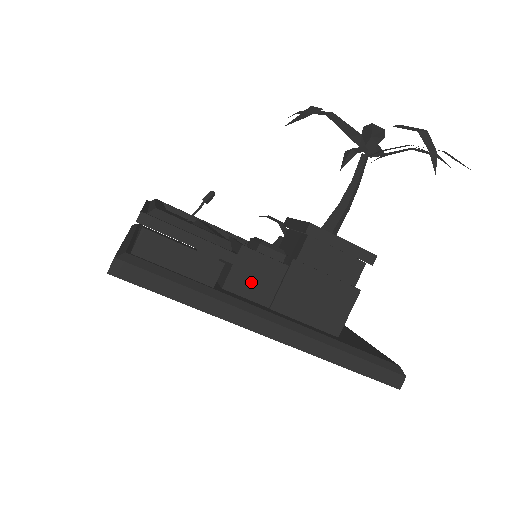
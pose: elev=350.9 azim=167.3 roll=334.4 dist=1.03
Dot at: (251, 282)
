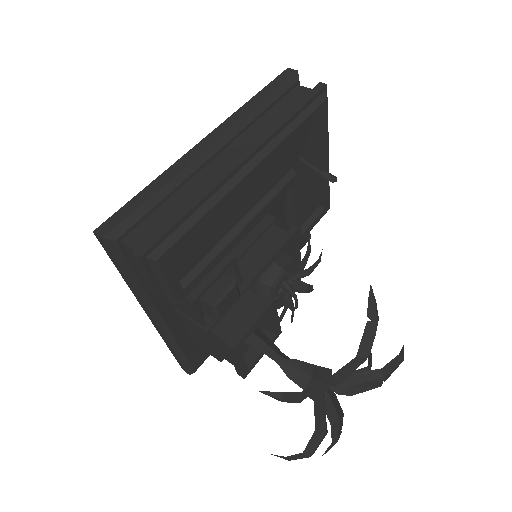
Dot at: occluded
